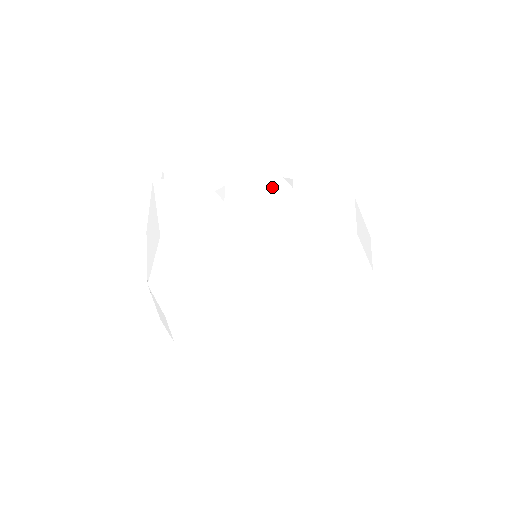
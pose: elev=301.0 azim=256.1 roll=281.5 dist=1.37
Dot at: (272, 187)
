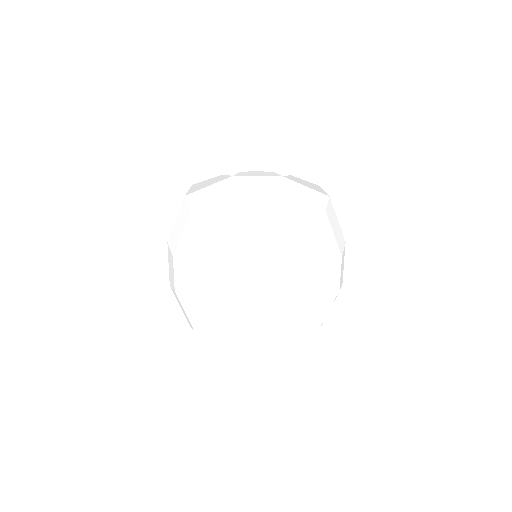
Dot at: (268, 175)
